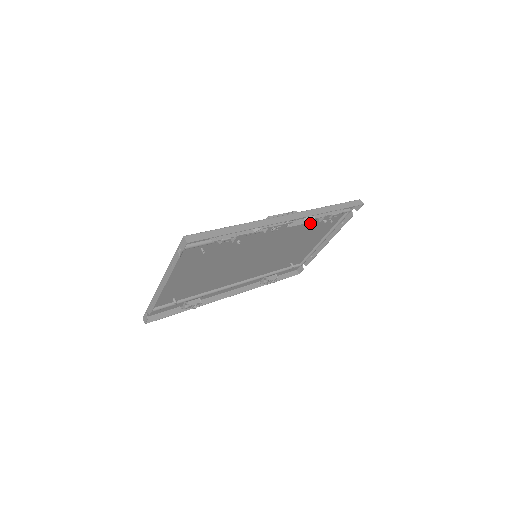
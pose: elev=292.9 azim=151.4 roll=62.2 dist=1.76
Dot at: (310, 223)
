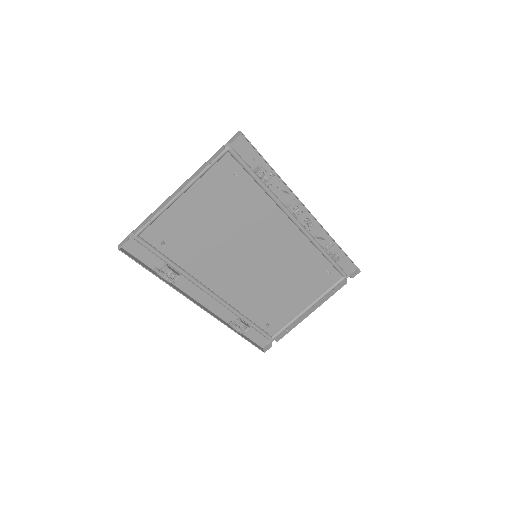
Dot at: (313, 256)
